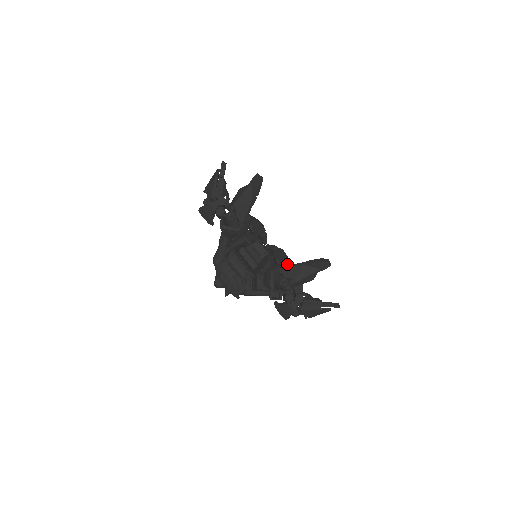
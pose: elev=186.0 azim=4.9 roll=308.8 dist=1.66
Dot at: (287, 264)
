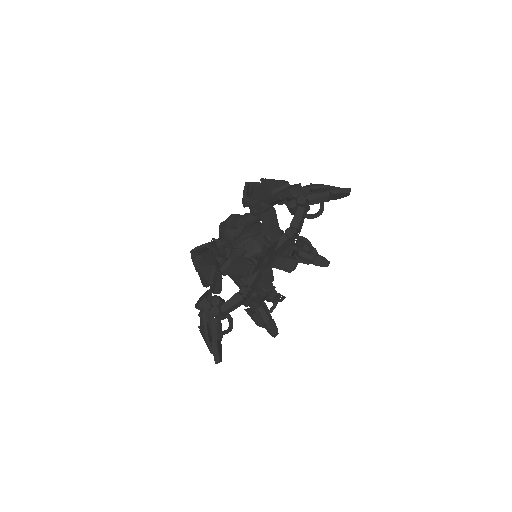
Dot at: (215, 316)
